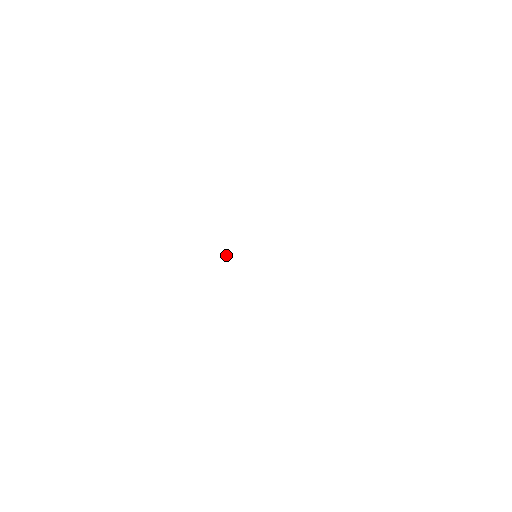
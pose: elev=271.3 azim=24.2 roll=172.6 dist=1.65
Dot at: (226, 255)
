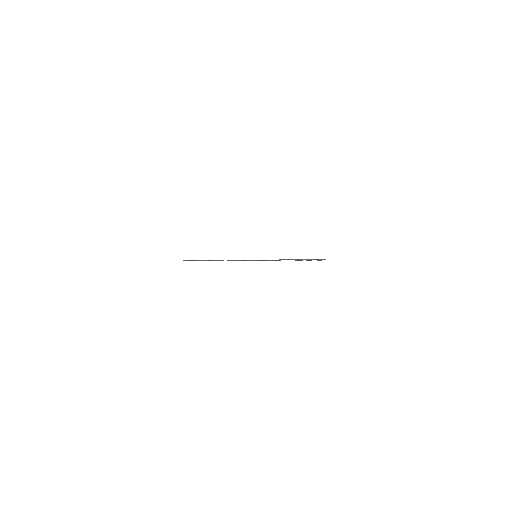
Dot at: (224, 260)
